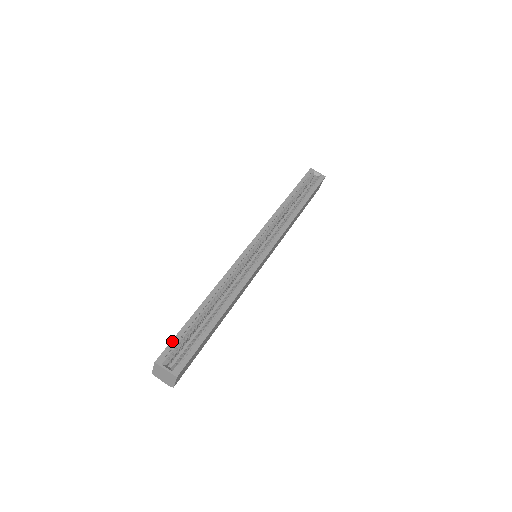
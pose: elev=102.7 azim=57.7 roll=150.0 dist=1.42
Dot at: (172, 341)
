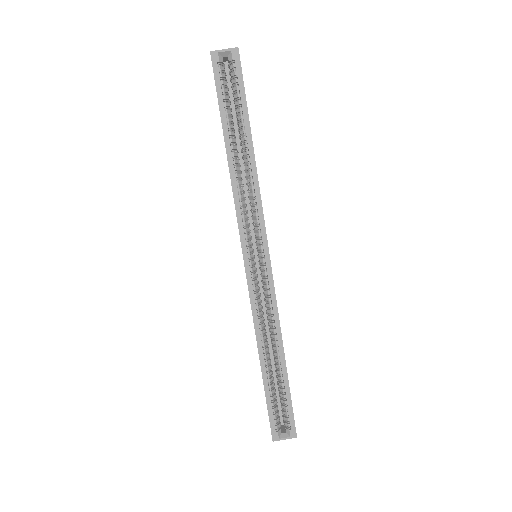
Dot at: (269, 417)
